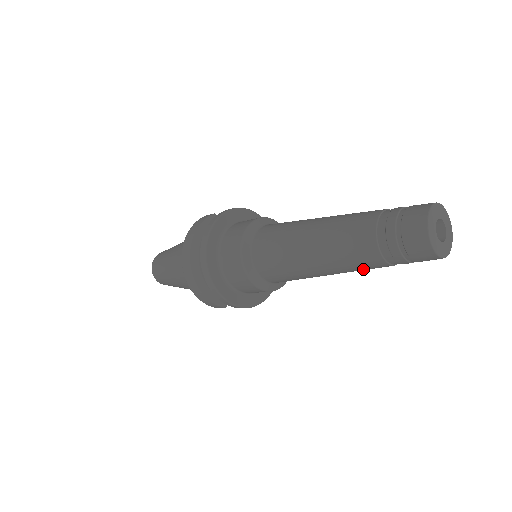
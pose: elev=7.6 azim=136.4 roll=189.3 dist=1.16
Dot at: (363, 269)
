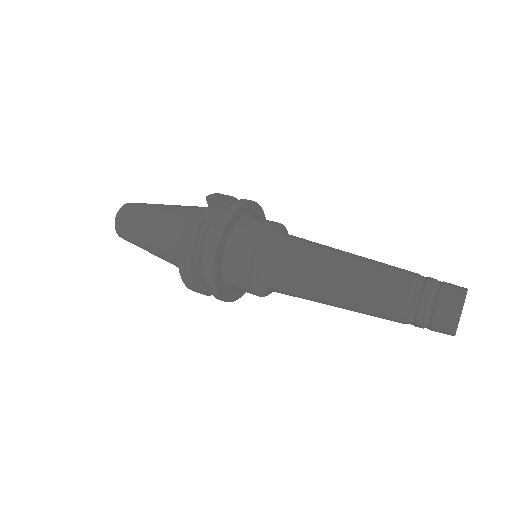
Dot at: occluded
